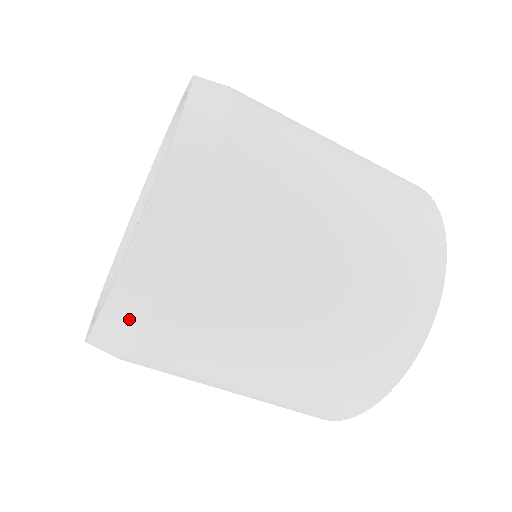
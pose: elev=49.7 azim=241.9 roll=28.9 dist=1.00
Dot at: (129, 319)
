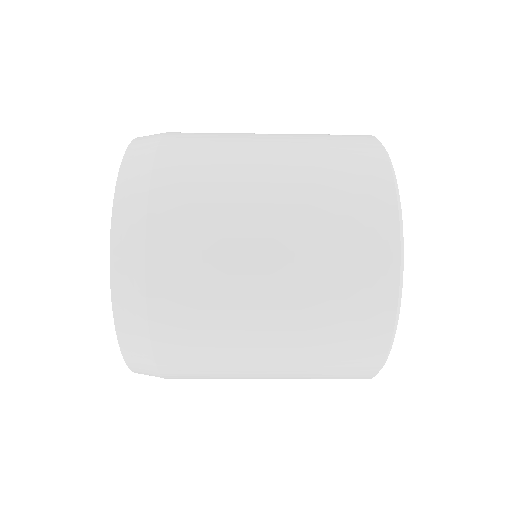
Dot at: (150, 373)
